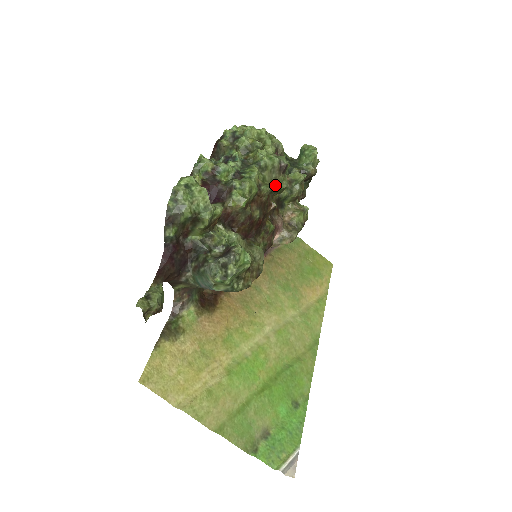
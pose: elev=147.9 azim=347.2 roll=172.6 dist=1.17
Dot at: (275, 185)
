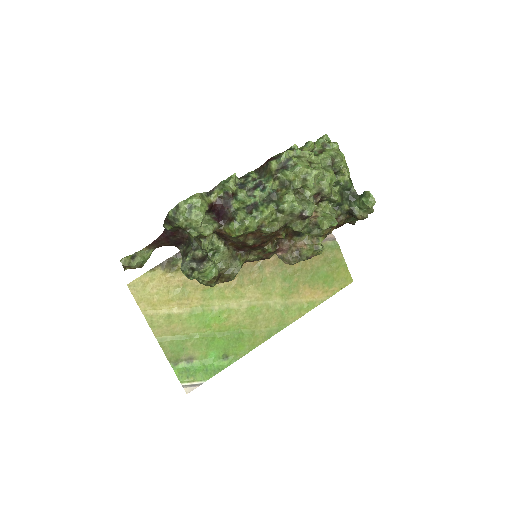
Dot at: (289, 225)
